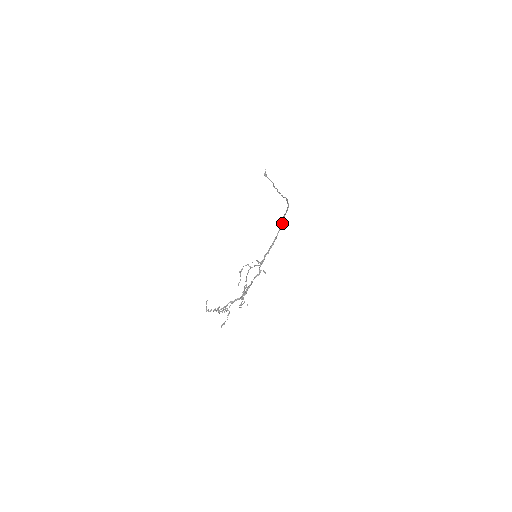
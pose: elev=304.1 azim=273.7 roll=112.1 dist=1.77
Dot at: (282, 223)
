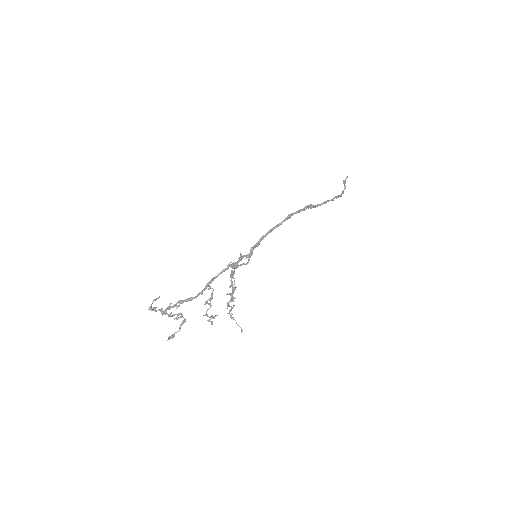
Dot at: occluded
